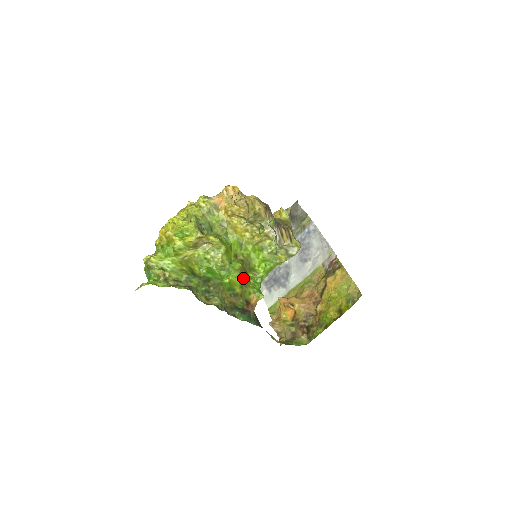
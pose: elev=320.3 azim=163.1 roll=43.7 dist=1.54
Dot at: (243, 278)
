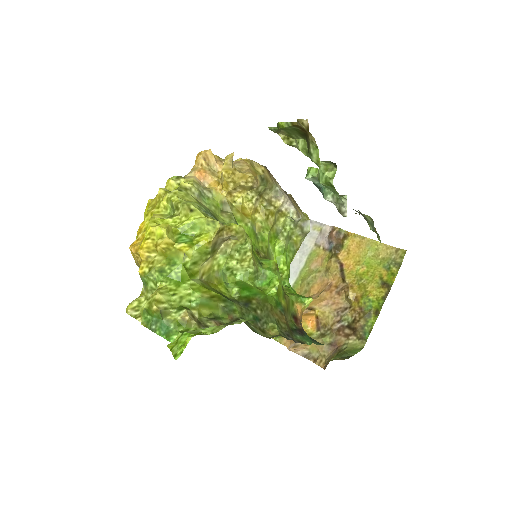
Dot at: occluded
